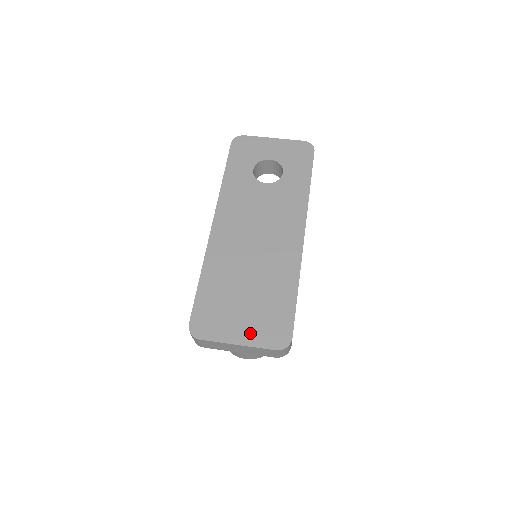
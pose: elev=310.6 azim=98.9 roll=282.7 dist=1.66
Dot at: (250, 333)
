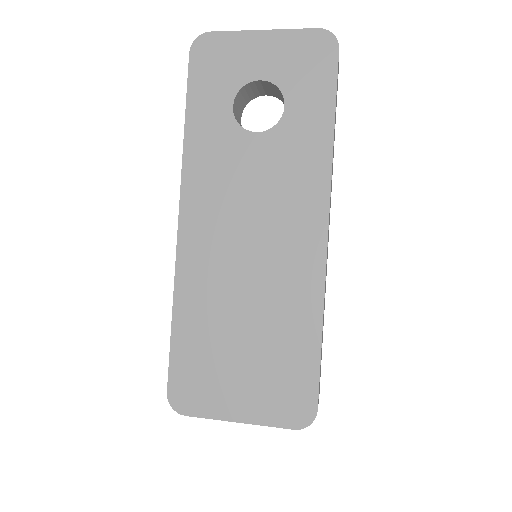
Dot at: (255, 404)
